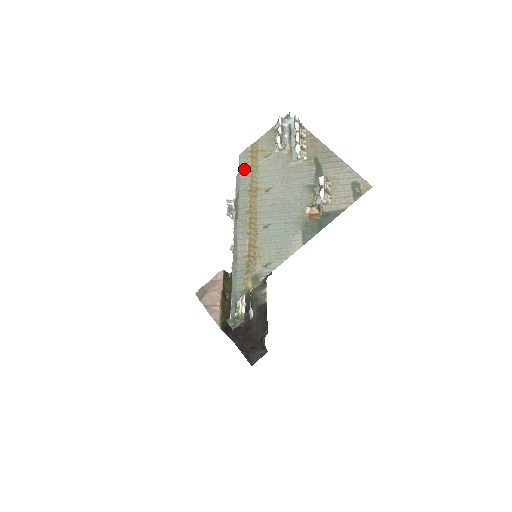
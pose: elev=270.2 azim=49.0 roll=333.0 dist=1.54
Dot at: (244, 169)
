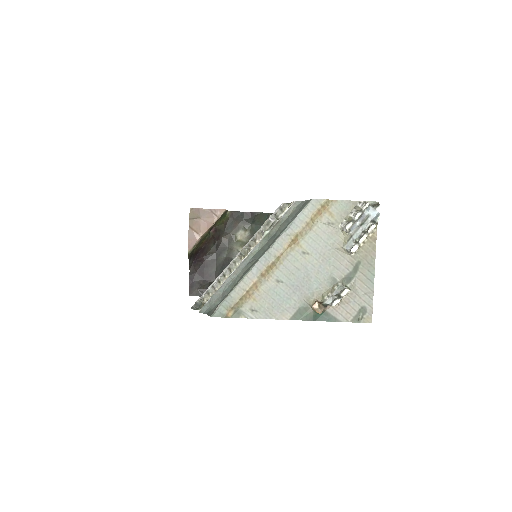
Dot at: (304, 216)
